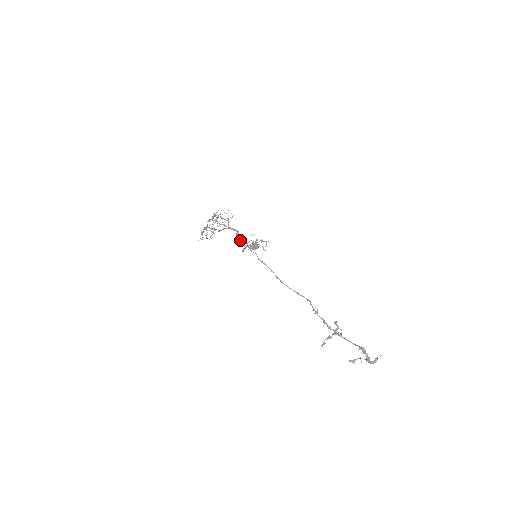
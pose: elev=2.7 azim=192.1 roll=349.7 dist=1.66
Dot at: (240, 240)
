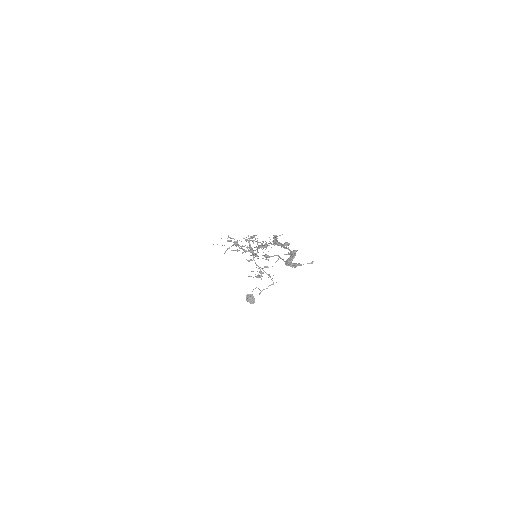
Dot at: (254, 255)
